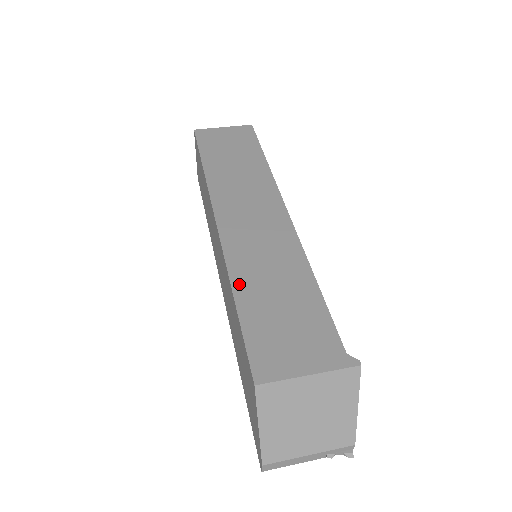
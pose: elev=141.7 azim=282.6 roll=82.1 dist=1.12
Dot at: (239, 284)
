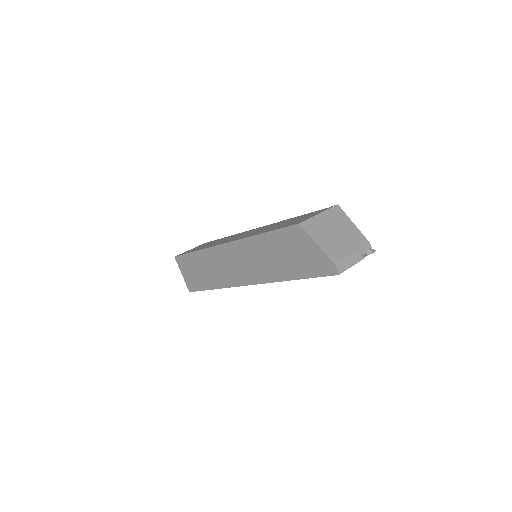
Dot at: (258, 233)
